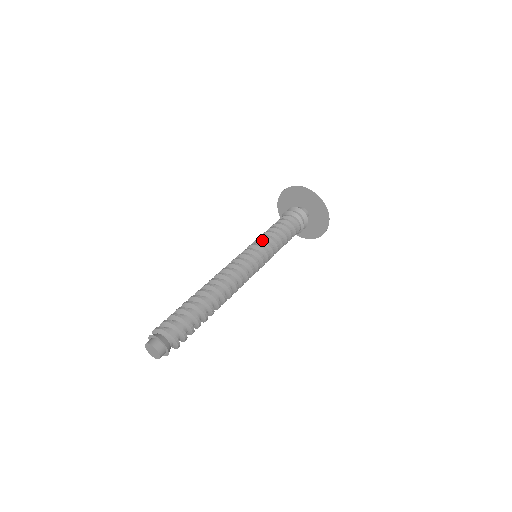
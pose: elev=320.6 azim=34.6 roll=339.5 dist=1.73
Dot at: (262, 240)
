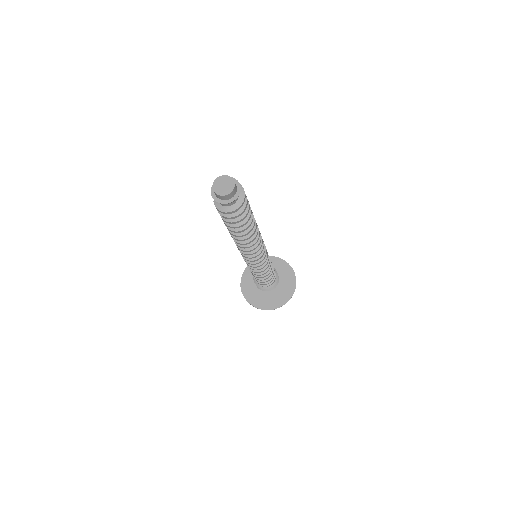
Dot at: occluded
